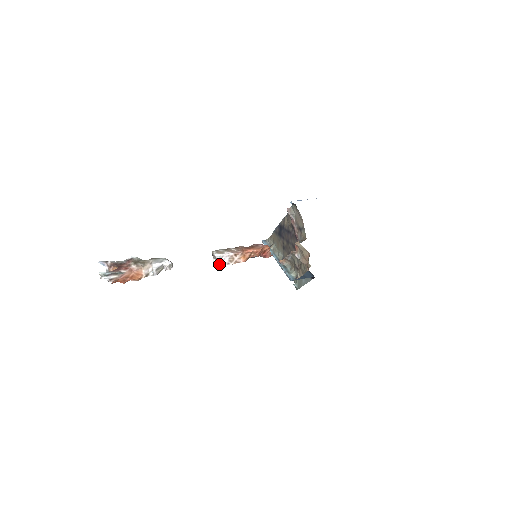
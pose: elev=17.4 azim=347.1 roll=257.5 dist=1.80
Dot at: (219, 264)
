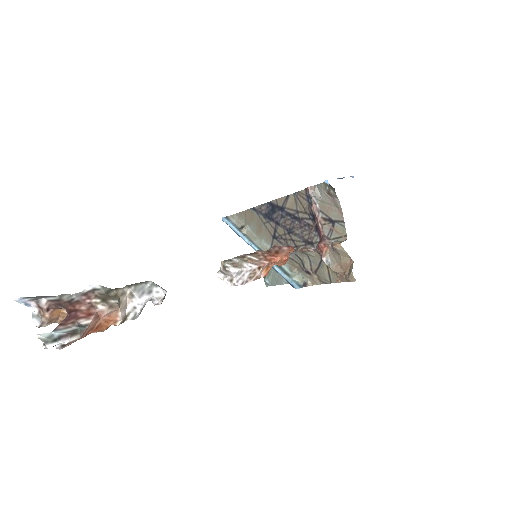
Dot at: (233, 284)
